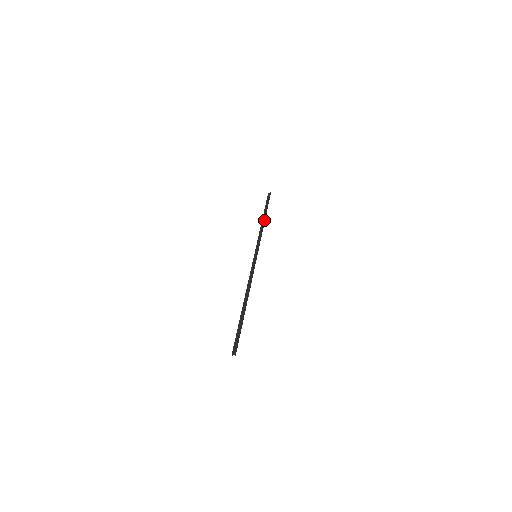
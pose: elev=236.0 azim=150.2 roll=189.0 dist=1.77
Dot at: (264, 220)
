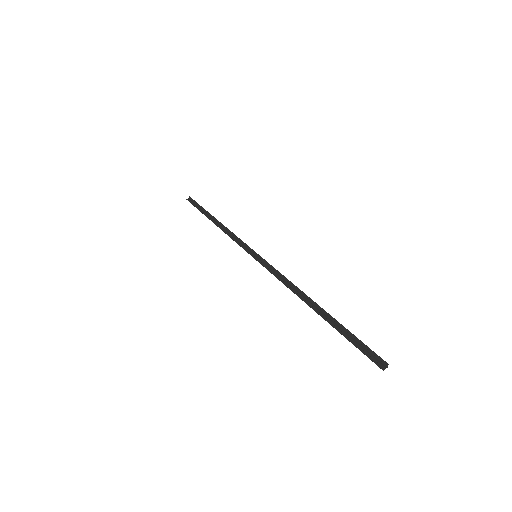
Dot at: (218, 221)
